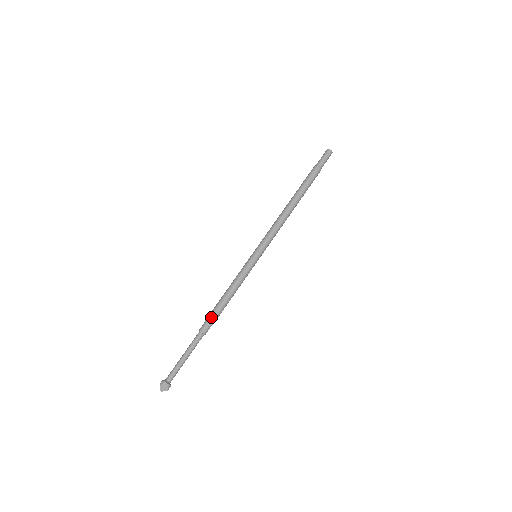
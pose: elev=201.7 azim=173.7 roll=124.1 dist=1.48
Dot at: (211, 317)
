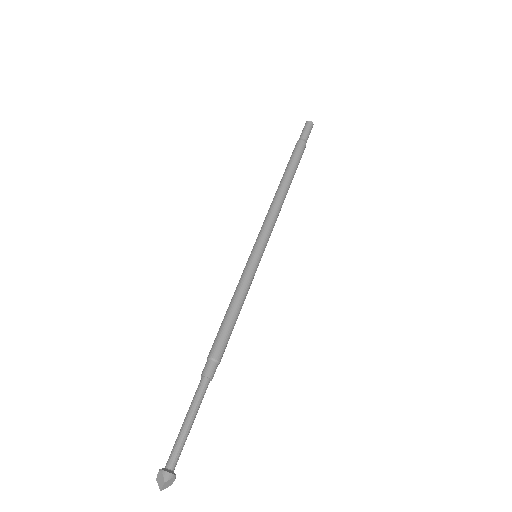
Dot at: (210, 350)
